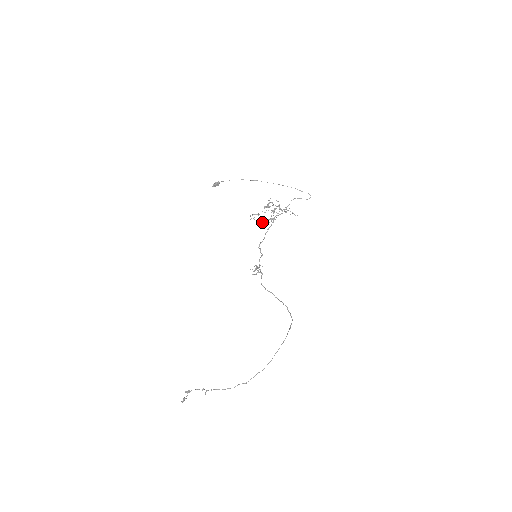
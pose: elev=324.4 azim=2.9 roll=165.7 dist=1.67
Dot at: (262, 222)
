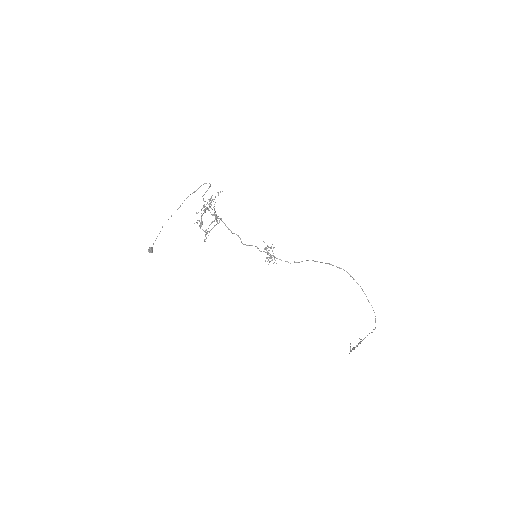
Dot at: occluded
